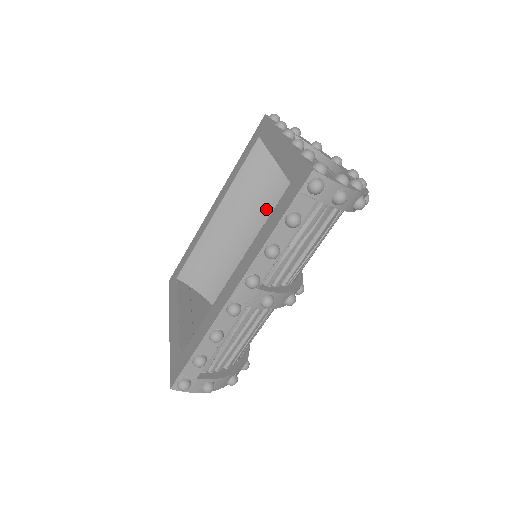
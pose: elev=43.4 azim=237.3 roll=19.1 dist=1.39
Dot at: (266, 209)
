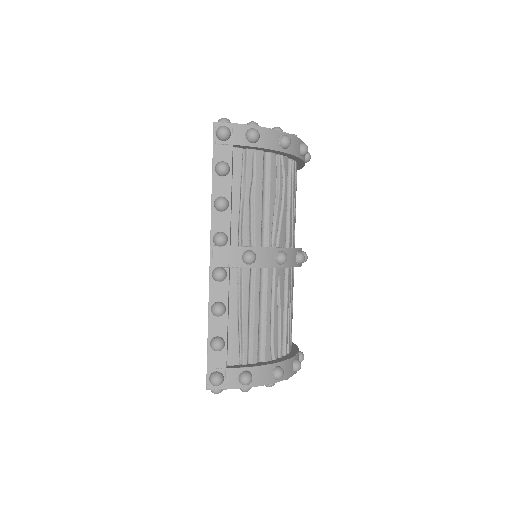
Dot at: occluded
